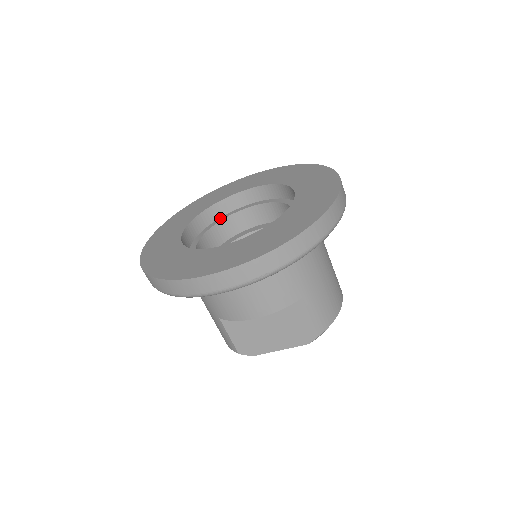
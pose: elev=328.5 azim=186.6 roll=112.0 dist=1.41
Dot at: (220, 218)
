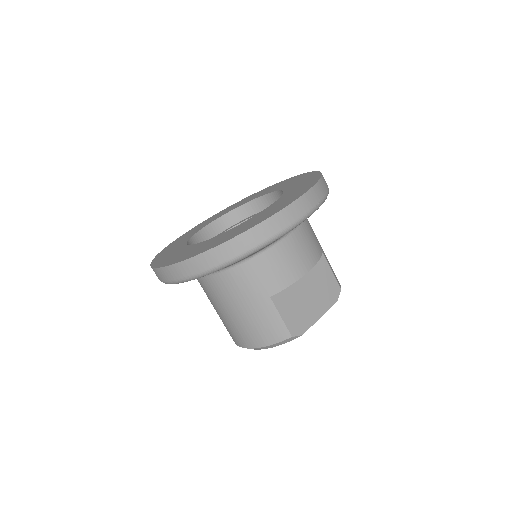
Dot at: occluded
